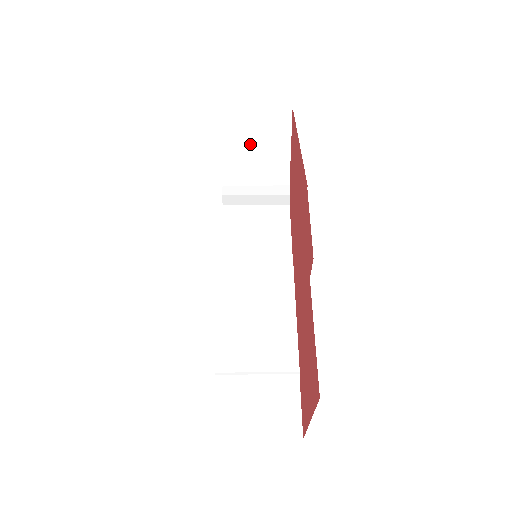
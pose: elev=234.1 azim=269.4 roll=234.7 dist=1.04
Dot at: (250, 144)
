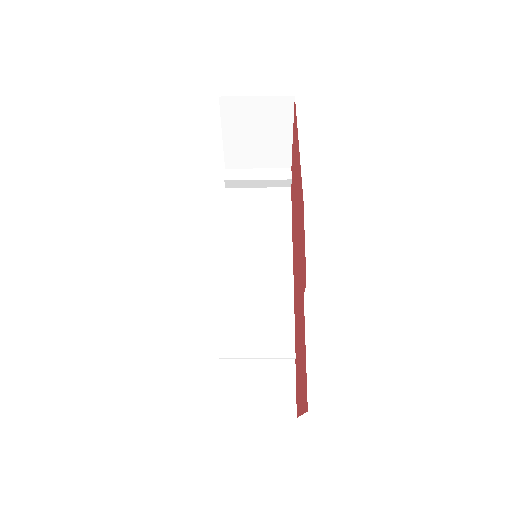
Dot at: (252, 130)
